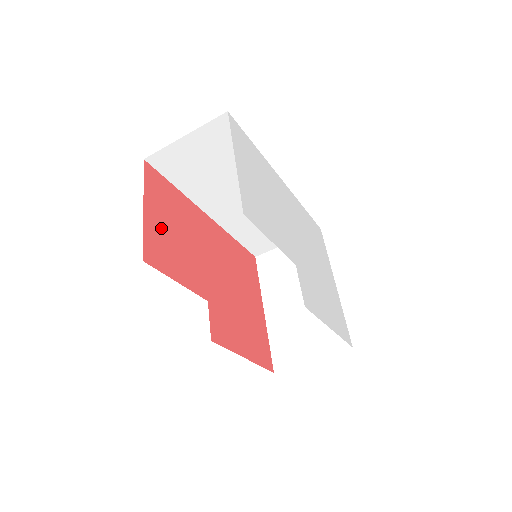
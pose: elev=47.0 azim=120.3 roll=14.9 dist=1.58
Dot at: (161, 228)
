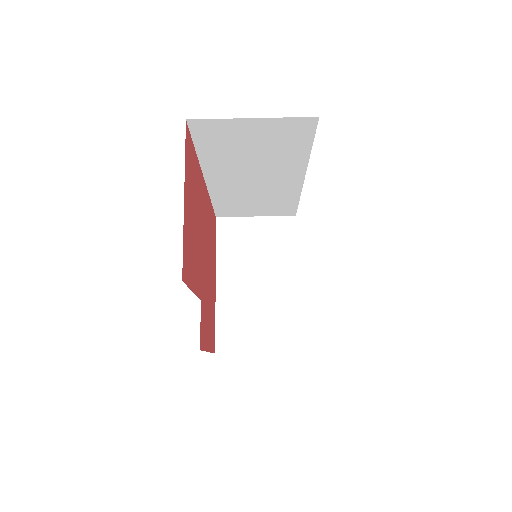
Dot at: (189, 221)
